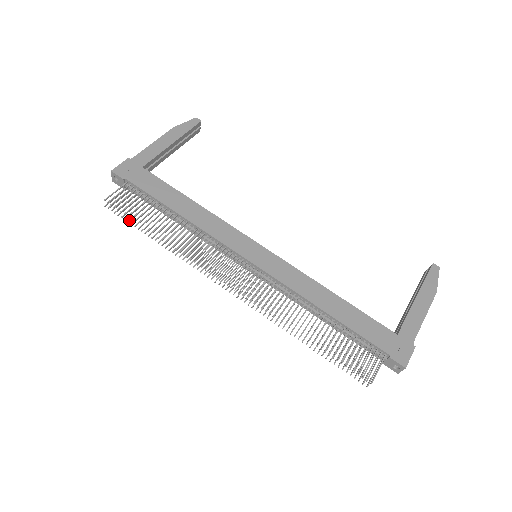
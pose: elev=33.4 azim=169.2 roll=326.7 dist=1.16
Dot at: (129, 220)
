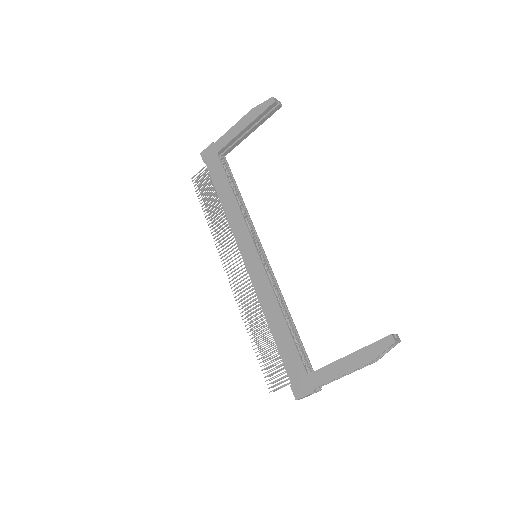
Dot at: (203, 196)
